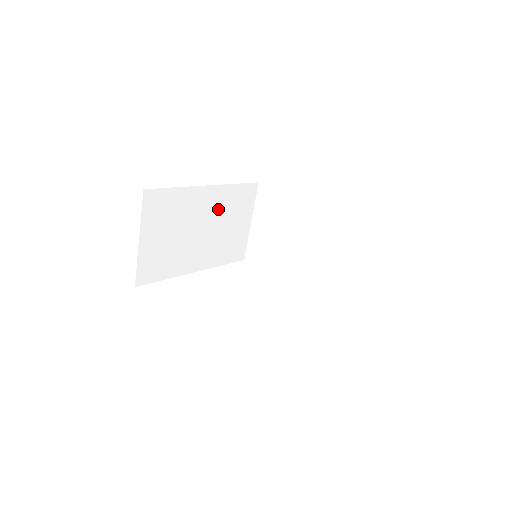
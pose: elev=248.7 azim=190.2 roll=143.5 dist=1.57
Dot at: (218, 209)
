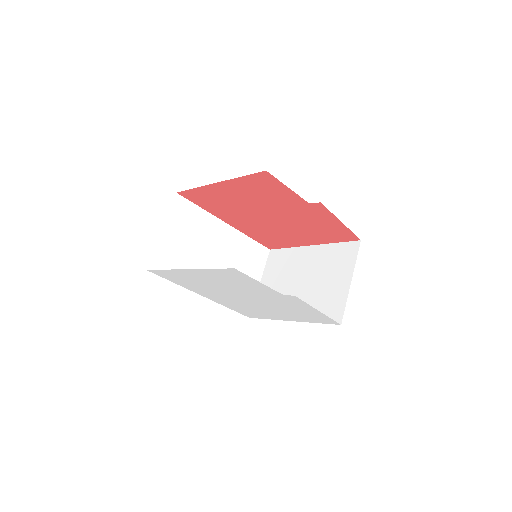
Dot at: (232, 249)
